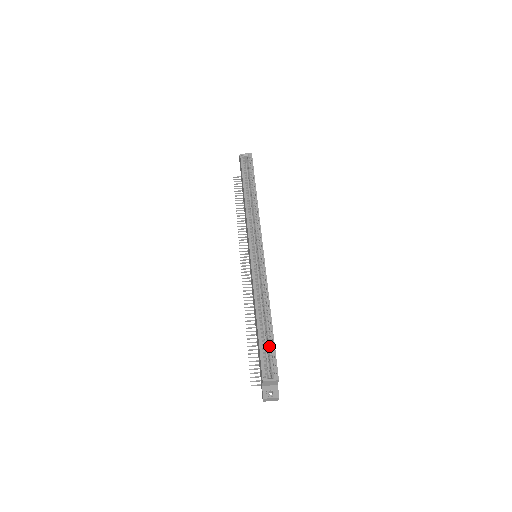
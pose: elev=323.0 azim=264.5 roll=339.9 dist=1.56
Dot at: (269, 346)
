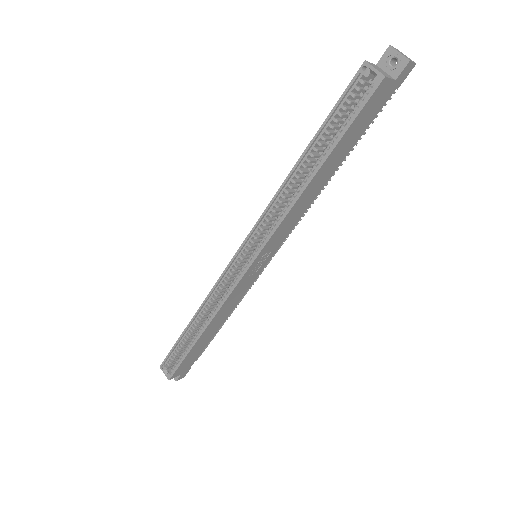
Dot at: (182, 353)
